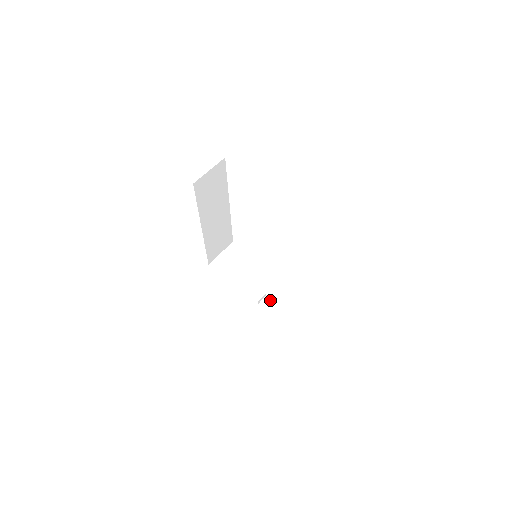
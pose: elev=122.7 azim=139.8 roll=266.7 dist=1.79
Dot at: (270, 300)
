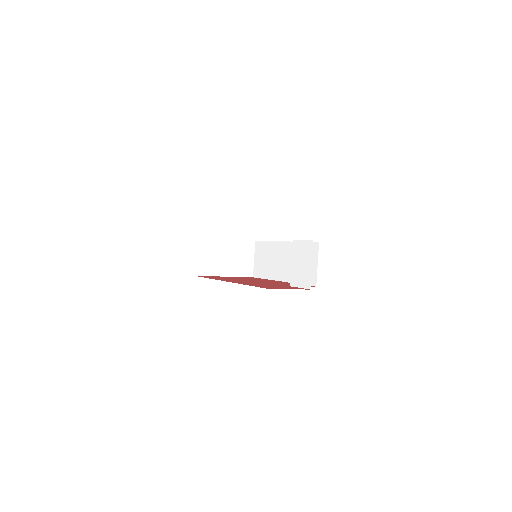
Dot at: occluded
